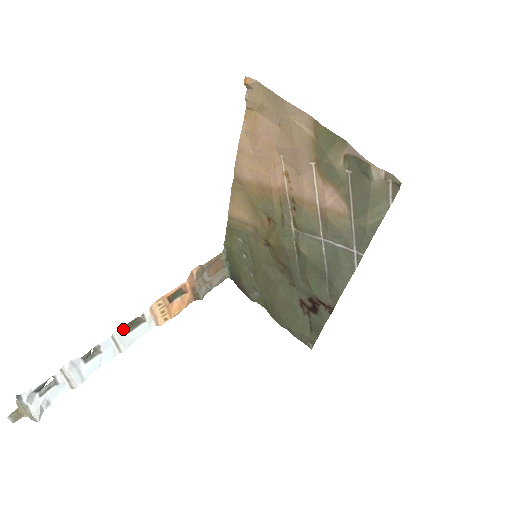
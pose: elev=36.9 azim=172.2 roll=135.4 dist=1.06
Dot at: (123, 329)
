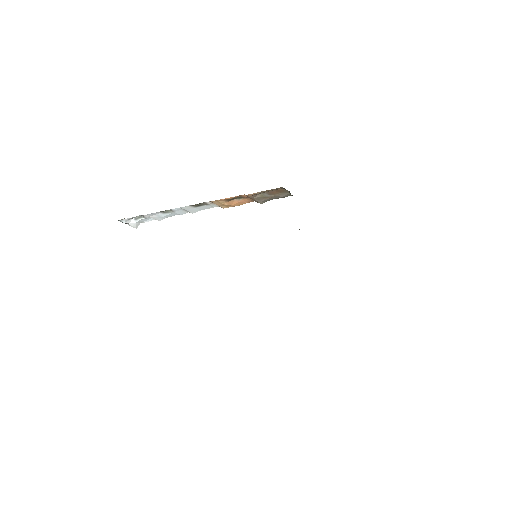
Dot at: (189, 206)
